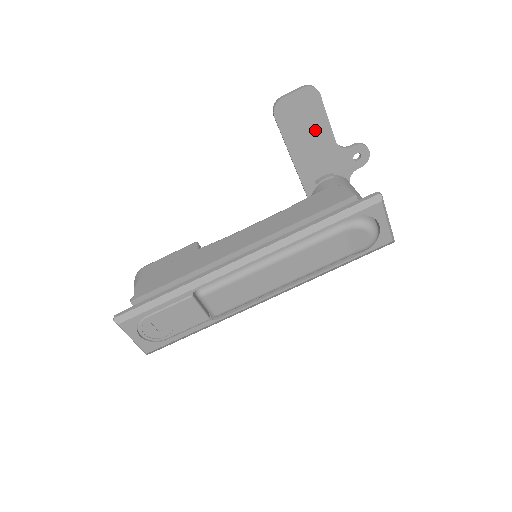
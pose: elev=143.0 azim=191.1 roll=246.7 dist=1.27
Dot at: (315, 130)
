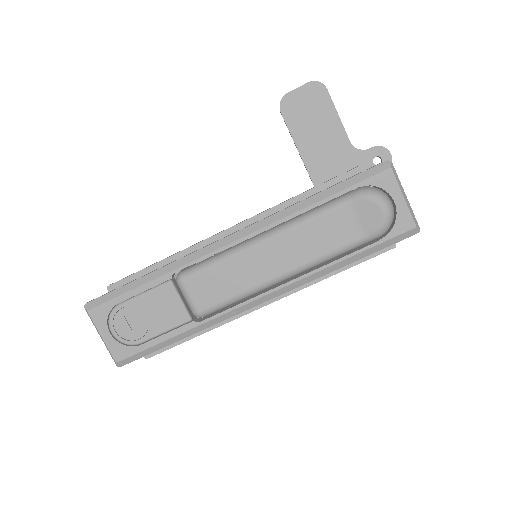
Dot at: (325, 128)
